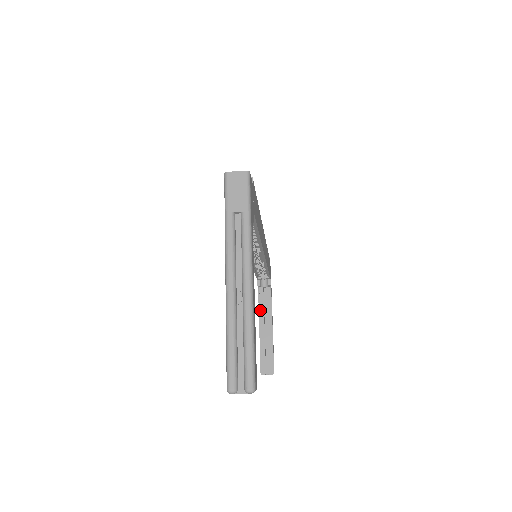
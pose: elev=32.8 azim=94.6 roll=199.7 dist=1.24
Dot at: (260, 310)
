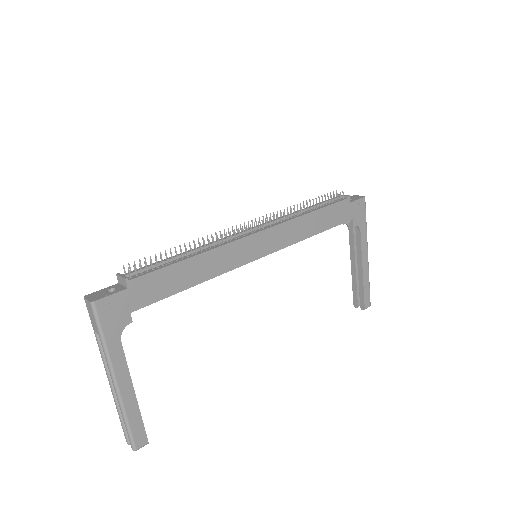
Dot at: (351, 246)
